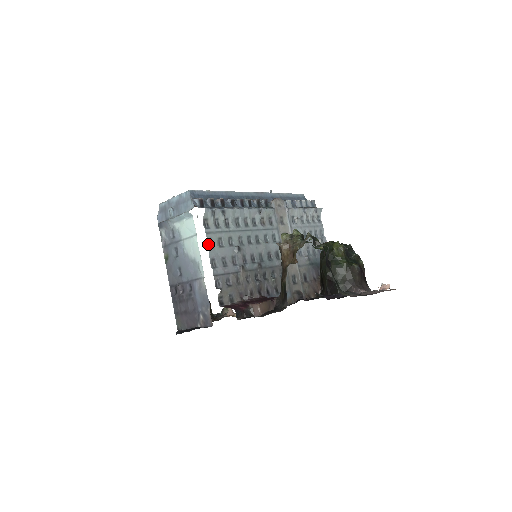
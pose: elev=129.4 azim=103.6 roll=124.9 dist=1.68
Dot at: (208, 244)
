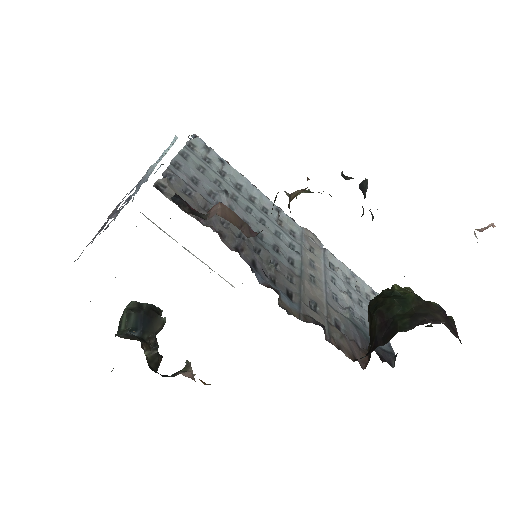
Dot at: (181, 154)
